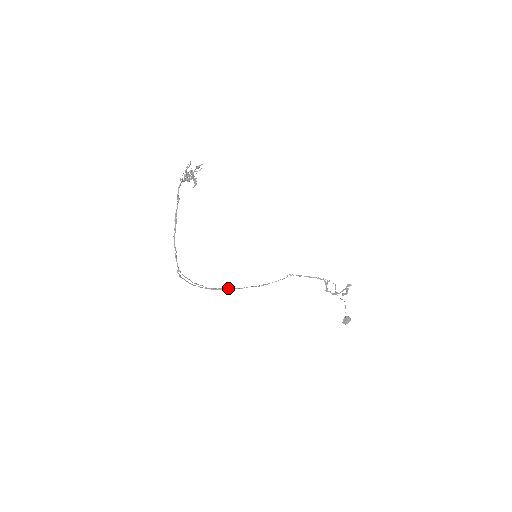
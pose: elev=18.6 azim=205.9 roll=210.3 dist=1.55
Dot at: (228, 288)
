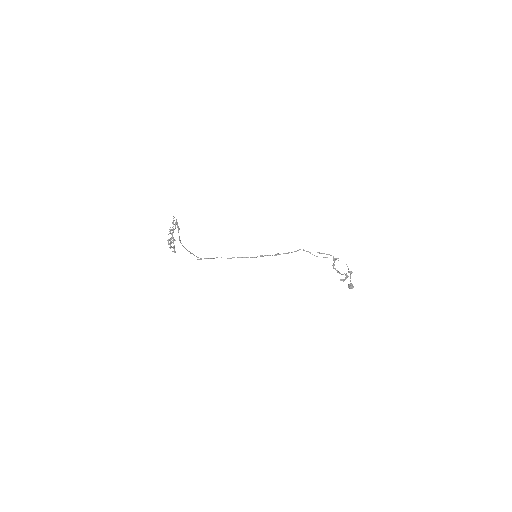
Dot at: occluded
